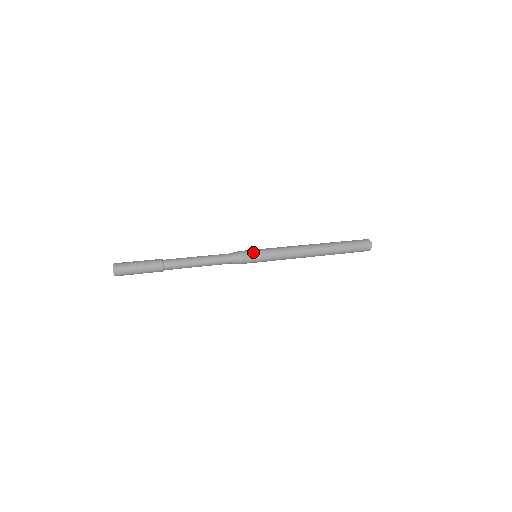
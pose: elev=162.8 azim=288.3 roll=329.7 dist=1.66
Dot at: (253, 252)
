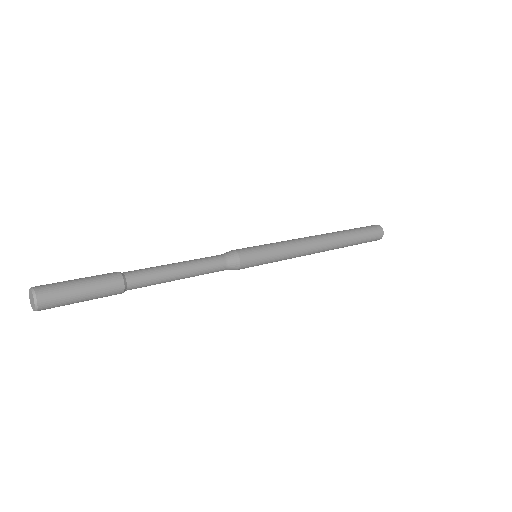
Dot at: (256, 252)
